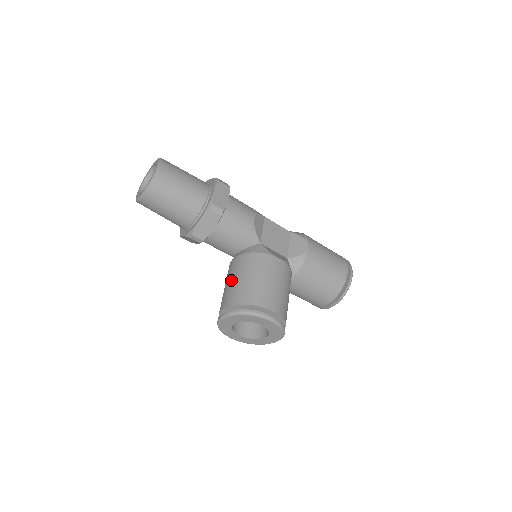
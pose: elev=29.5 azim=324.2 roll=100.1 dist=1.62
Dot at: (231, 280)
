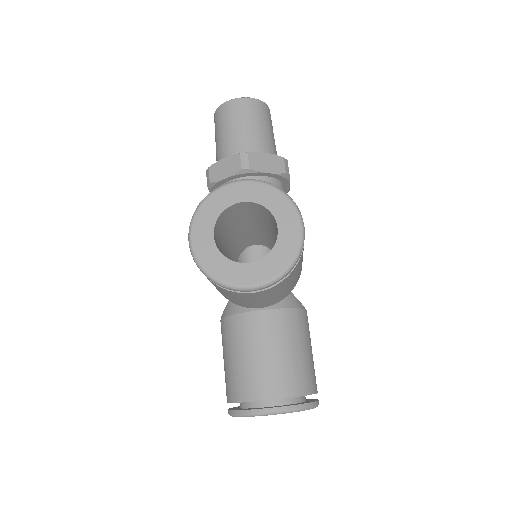
Dot at: occluded
